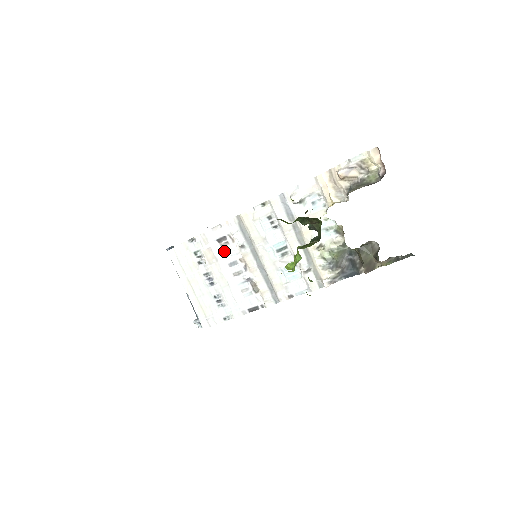
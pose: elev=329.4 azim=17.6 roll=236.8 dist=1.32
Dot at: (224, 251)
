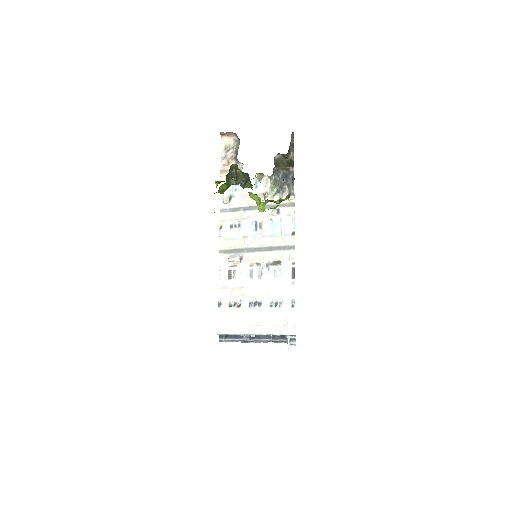
Dot at: (239, 277)
